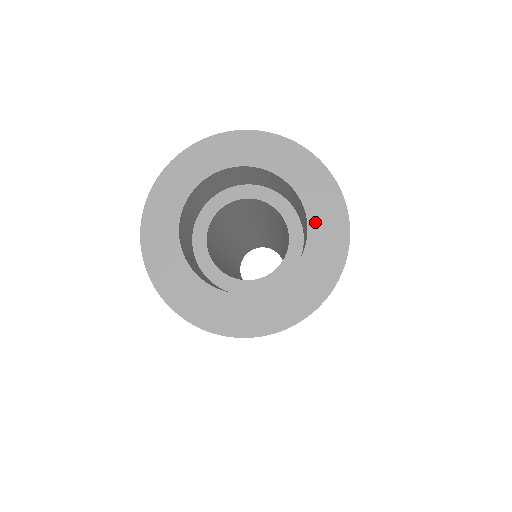
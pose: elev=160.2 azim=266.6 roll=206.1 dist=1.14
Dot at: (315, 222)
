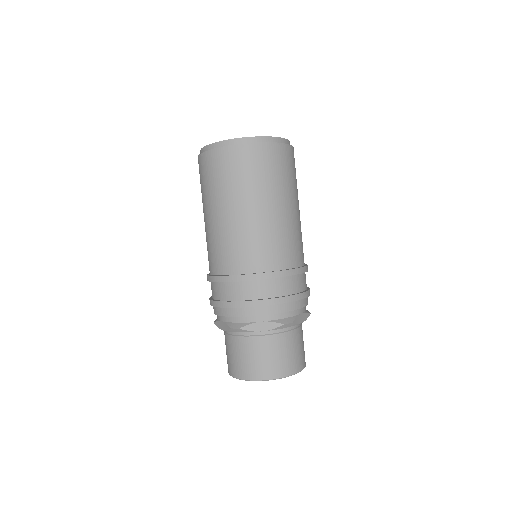
Dot at: occluded
